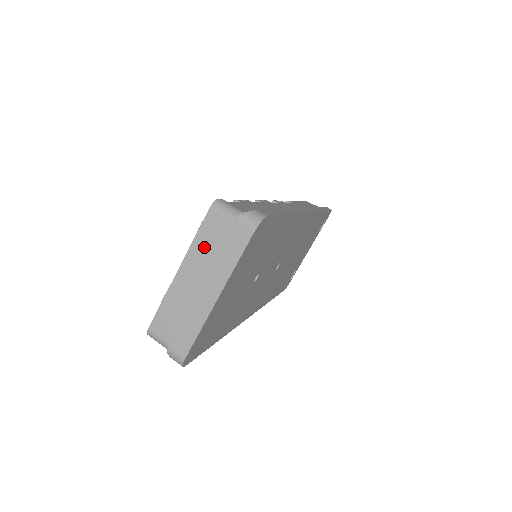
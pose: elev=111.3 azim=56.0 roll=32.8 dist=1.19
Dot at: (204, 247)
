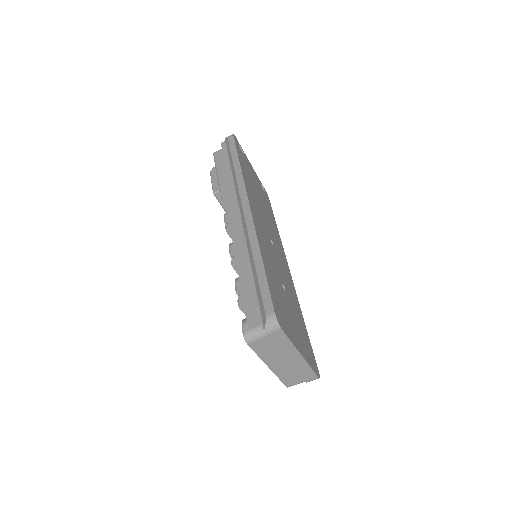
Dot at: (267, 353)
